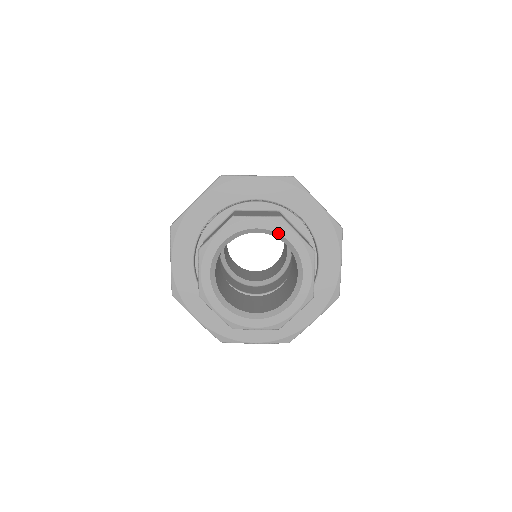
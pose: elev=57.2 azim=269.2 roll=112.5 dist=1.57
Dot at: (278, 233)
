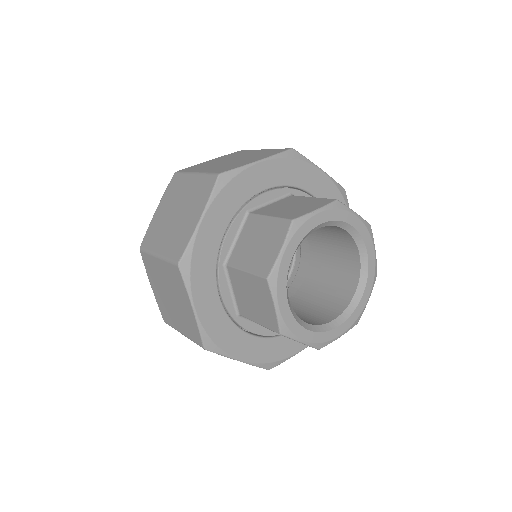
Dot at: (364, 240)
